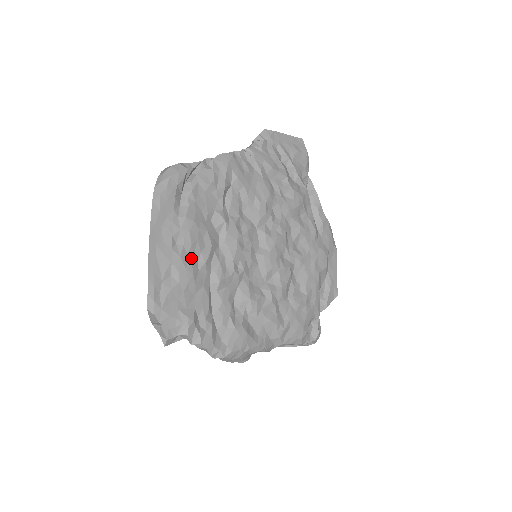
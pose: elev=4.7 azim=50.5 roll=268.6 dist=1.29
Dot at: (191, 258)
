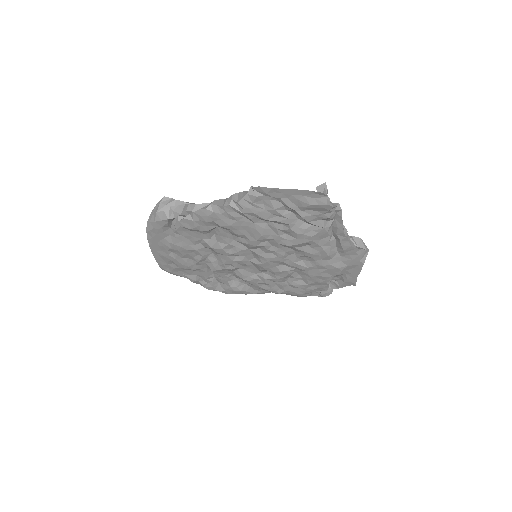
Dot at: (185, 260)
